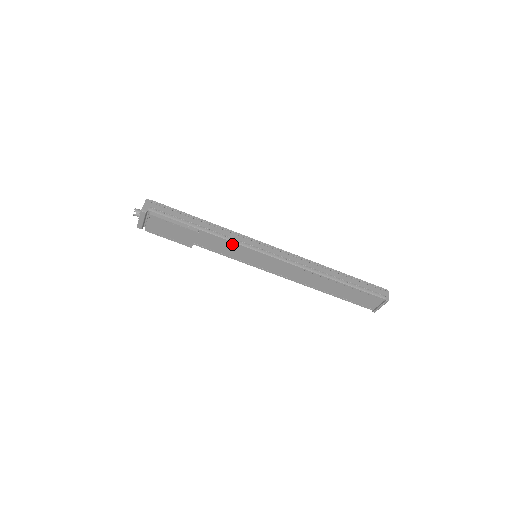
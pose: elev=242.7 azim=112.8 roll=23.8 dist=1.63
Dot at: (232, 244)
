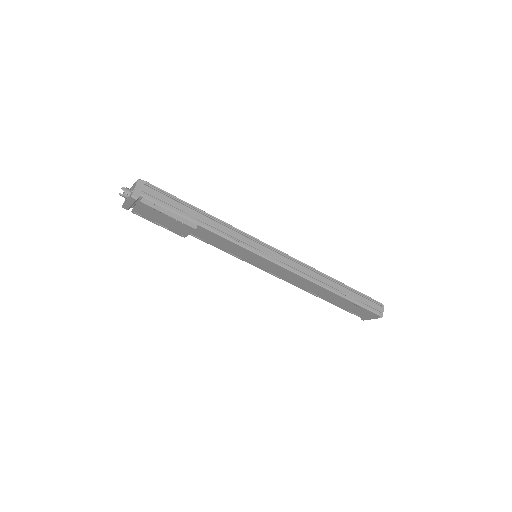
Dot at: (233, 244)
